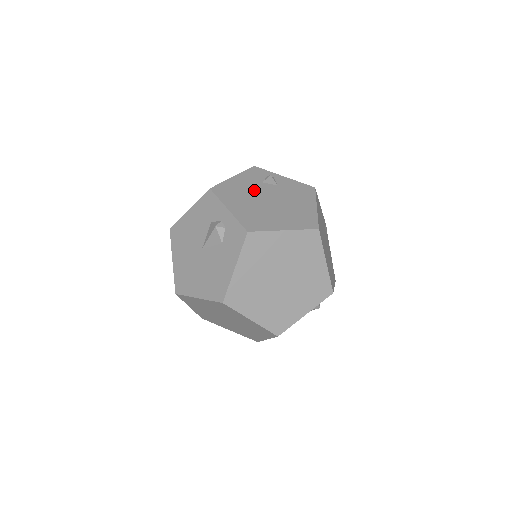
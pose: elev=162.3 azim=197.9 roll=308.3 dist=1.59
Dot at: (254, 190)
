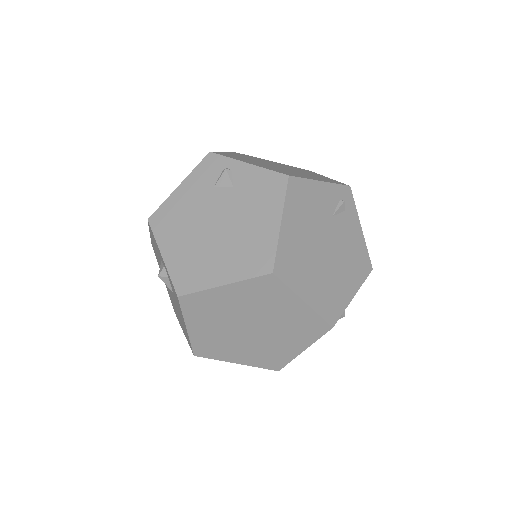
Dot at: (200, 208)
